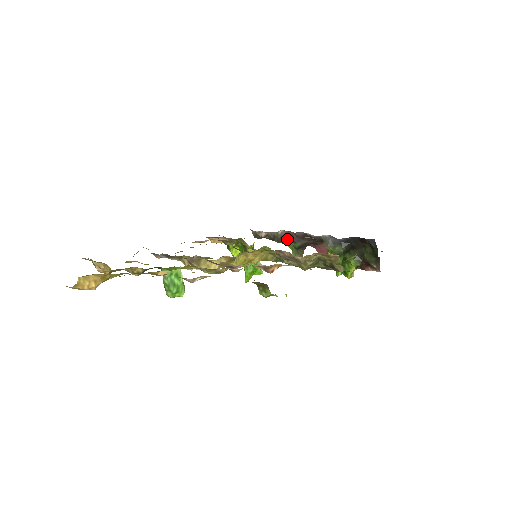
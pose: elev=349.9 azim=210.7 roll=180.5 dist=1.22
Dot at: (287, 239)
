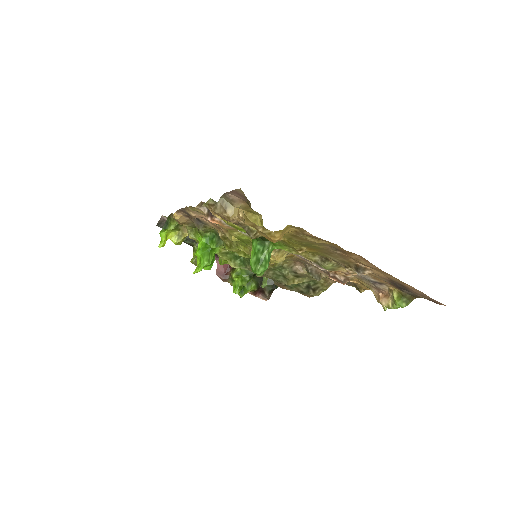
Dot at: occluded
